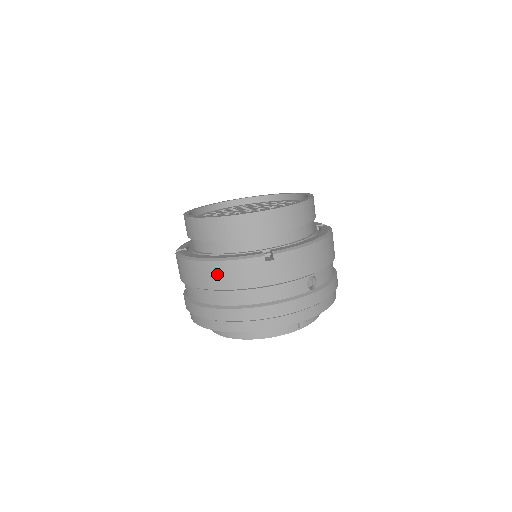
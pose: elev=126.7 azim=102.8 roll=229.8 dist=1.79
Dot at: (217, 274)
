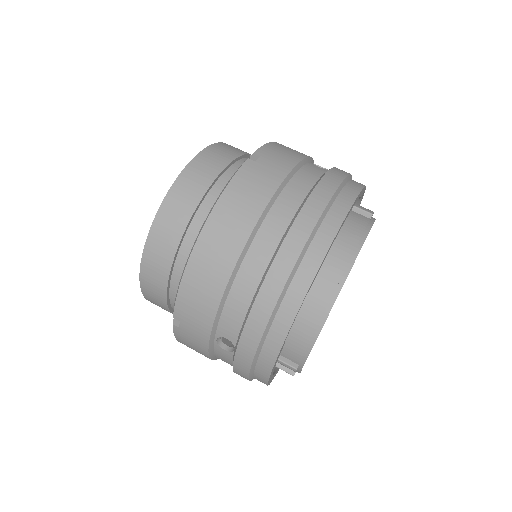
Dot at: (228, 221)
